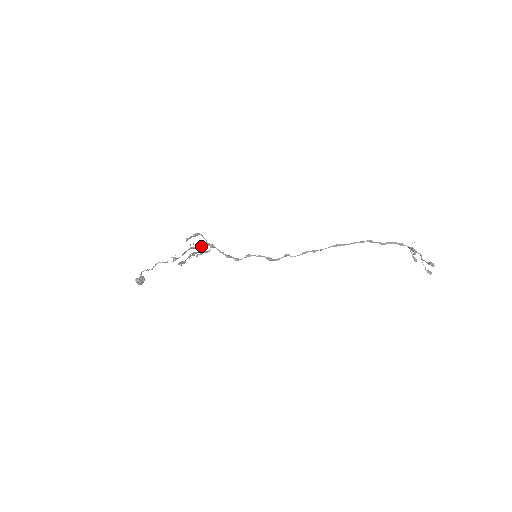
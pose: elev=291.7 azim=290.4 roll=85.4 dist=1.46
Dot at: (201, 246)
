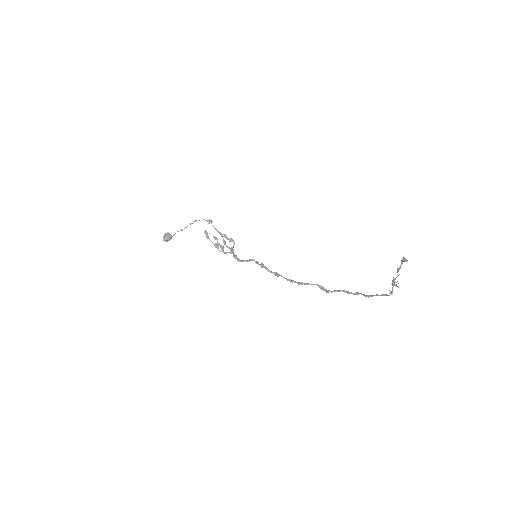
Dot at: (227, 246)
